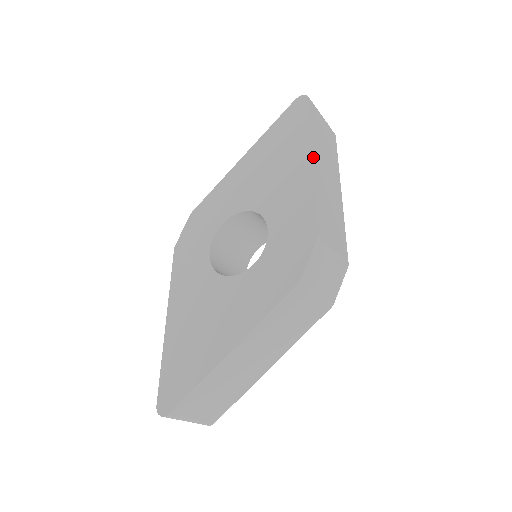
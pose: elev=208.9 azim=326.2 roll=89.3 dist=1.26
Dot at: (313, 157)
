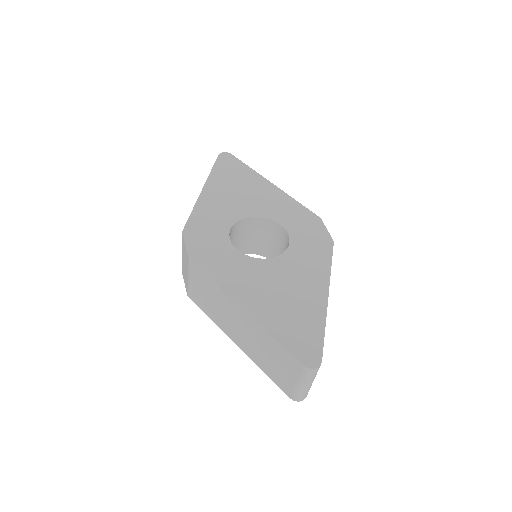
Dot at: (270, 182)
